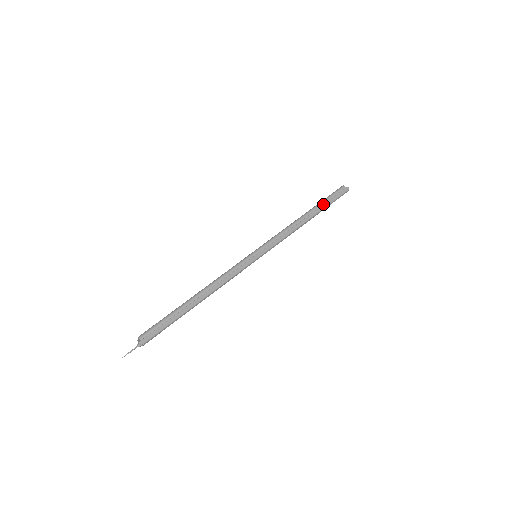
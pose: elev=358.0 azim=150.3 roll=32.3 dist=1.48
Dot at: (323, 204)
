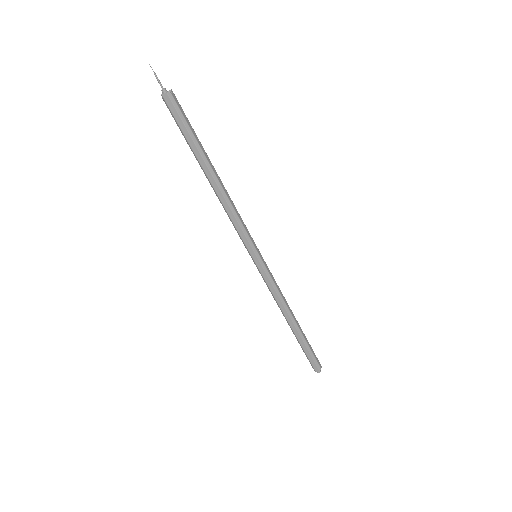
Dot at: occluded
